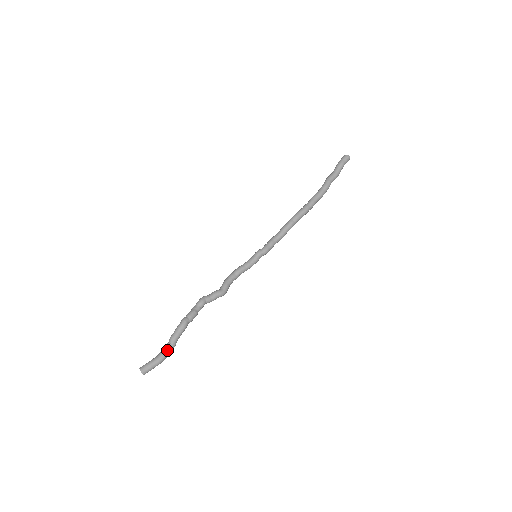
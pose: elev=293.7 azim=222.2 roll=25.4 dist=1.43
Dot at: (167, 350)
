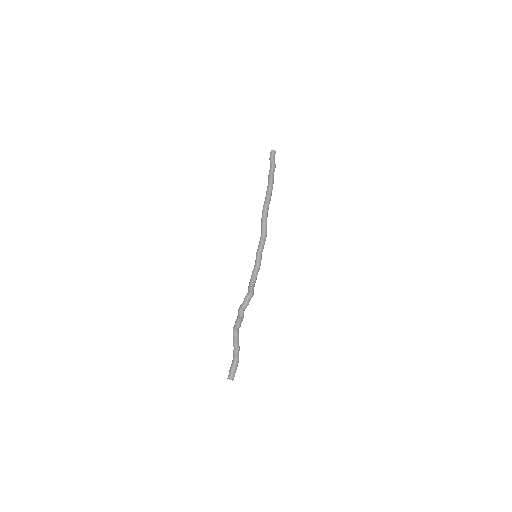
Dot at: (235, 354)
